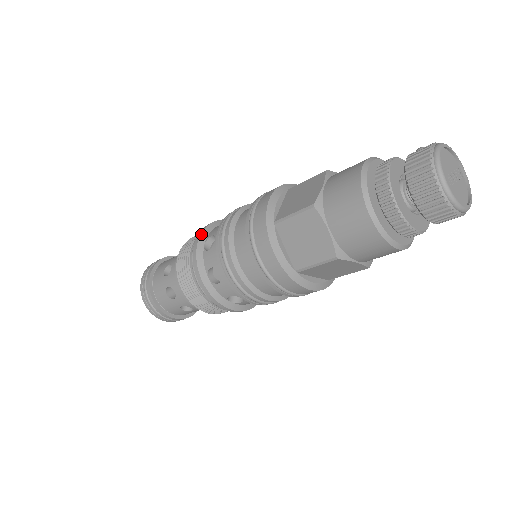
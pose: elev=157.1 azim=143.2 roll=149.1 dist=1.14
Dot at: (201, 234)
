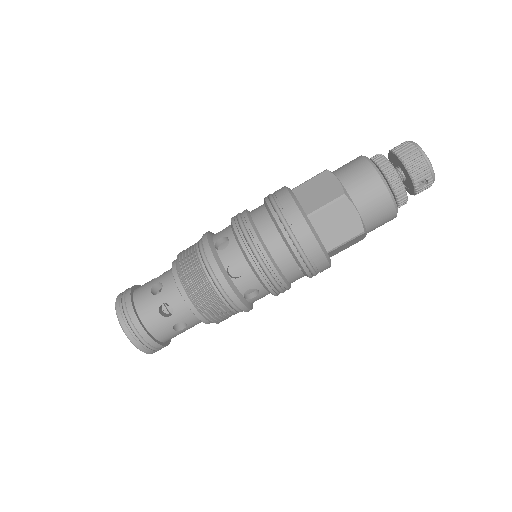
Dot at: (211, 232)
